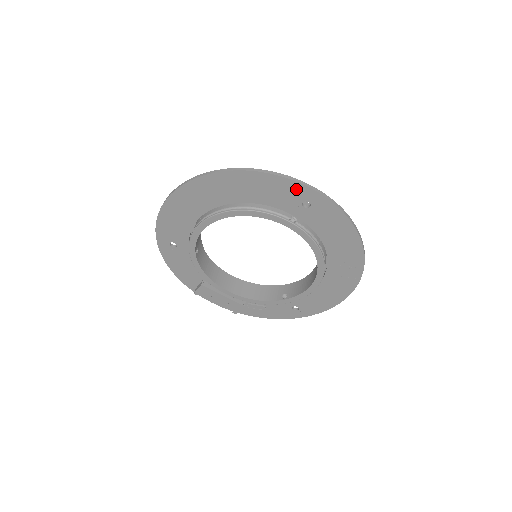
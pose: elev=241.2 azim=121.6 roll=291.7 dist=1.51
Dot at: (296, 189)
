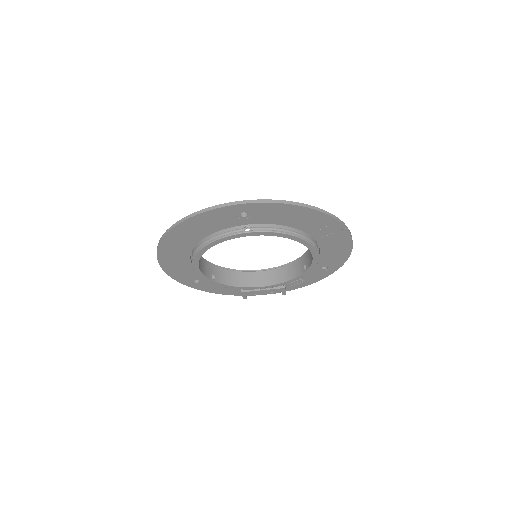
Dot at: (224, 212)
